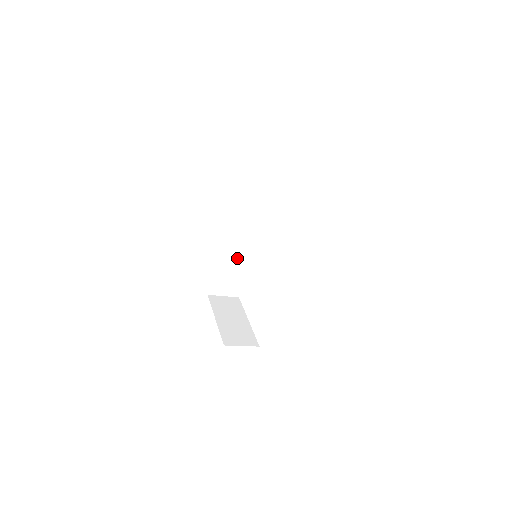
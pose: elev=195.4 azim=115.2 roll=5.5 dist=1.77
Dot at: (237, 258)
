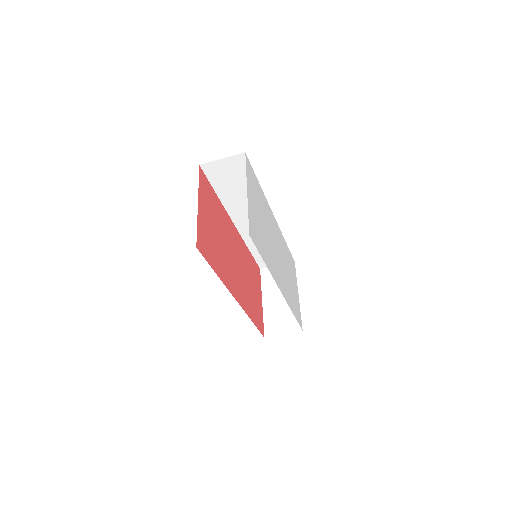
Dot at: occluded
